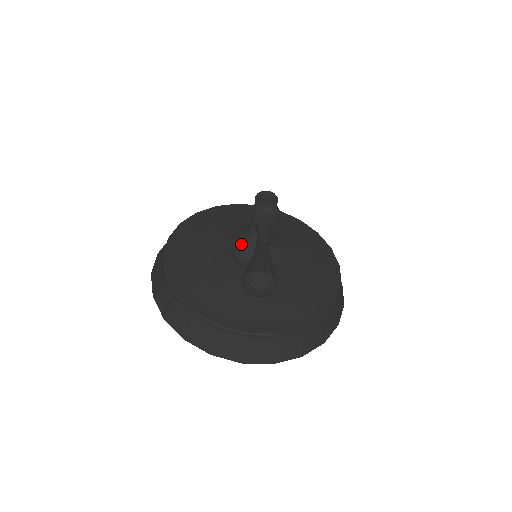
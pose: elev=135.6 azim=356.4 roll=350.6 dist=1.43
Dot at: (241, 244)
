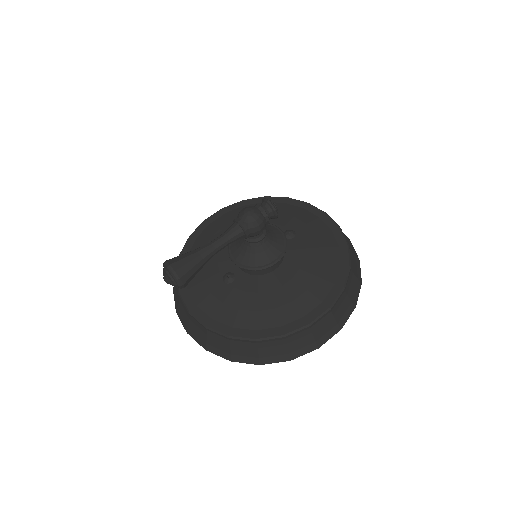
Dot at: occluded
